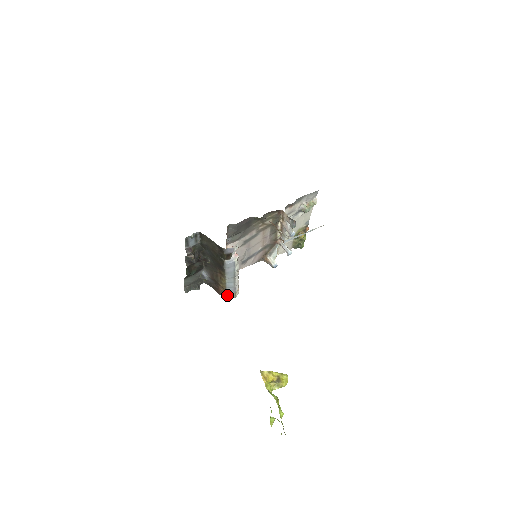
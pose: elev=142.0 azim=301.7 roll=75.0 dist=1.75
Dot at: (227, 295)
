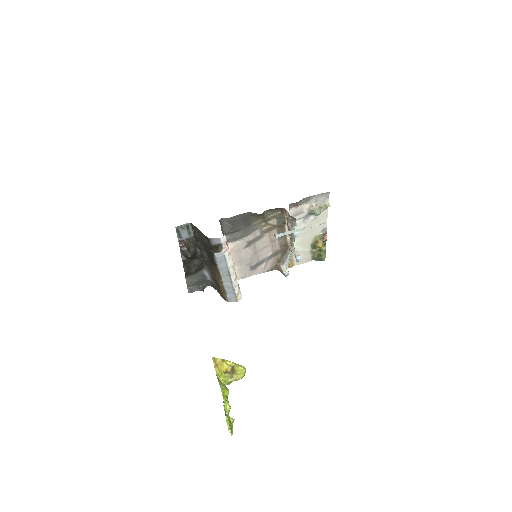
Dot at: (228, 297)
